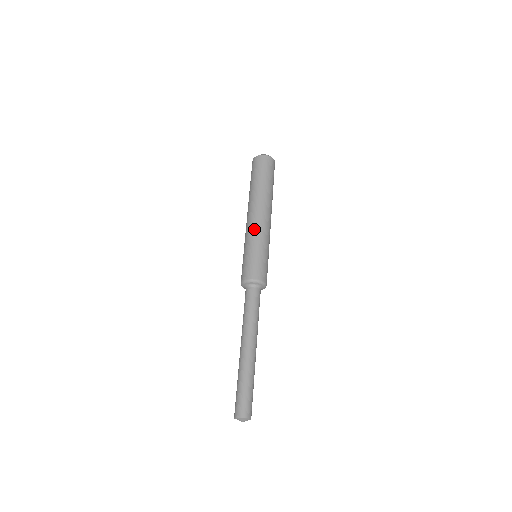
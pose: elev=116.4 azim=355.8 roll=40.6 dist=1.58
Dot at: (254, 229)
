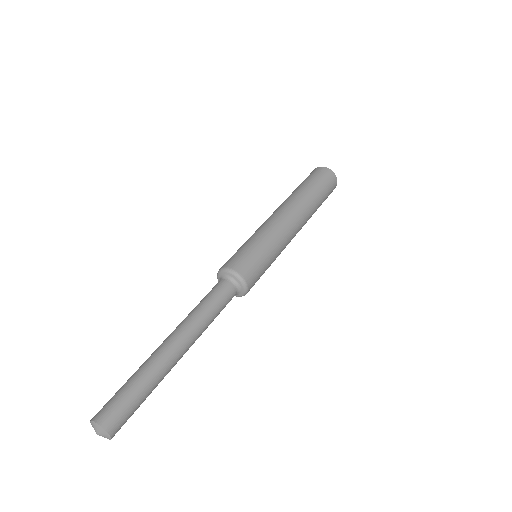
Dot at: (269, 224)
